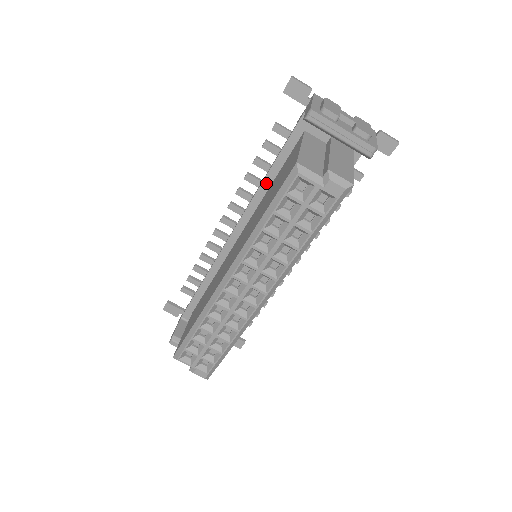
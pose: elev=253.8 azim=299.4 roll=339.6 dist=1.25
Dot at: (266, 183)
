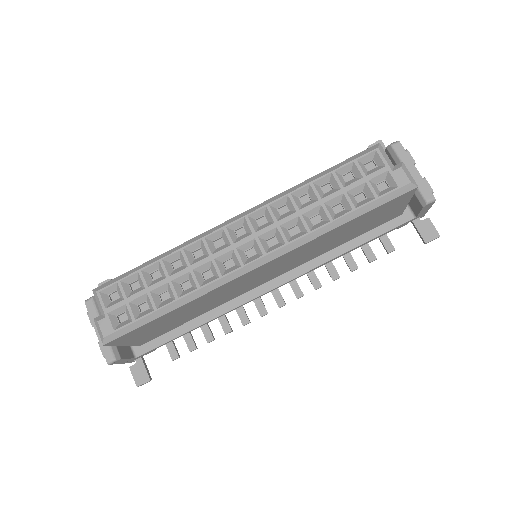
Dot at: occluded
